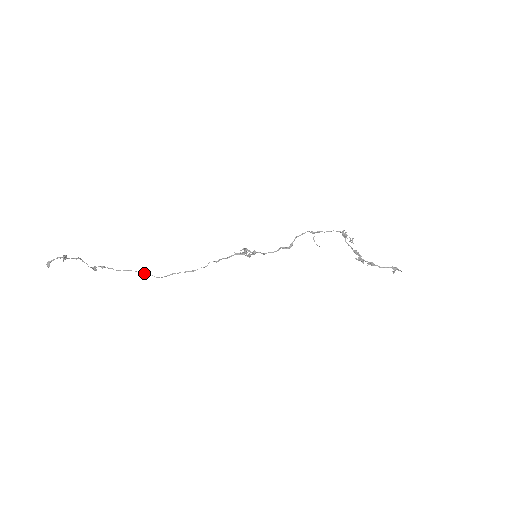
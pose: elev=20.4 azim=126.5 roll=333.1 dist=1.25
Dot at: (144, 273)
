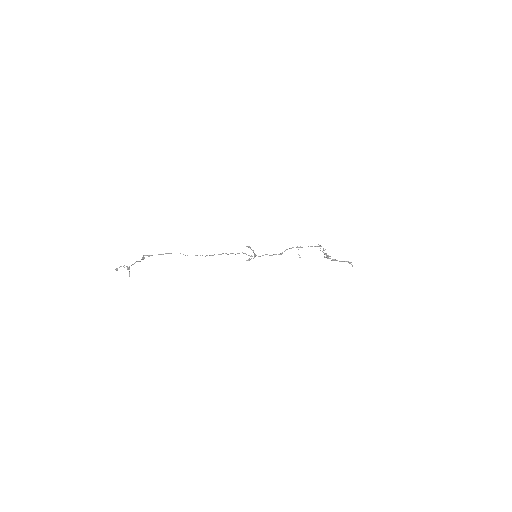
Dot at: occluded
